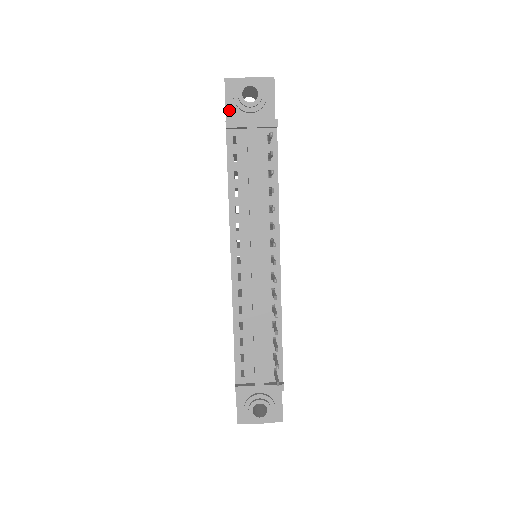
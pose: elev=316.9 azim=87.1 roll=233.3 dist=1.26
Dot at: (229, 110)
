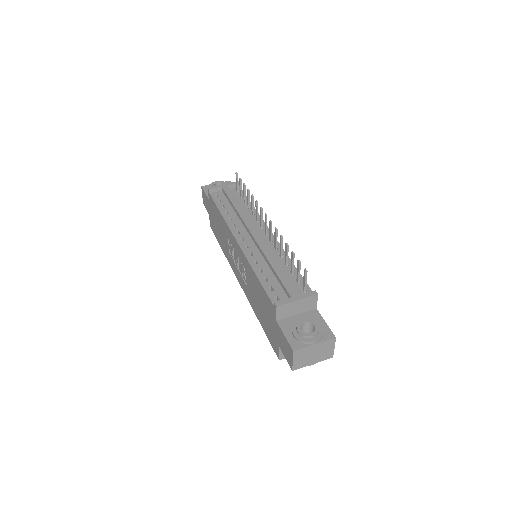
Dot at: occluded
